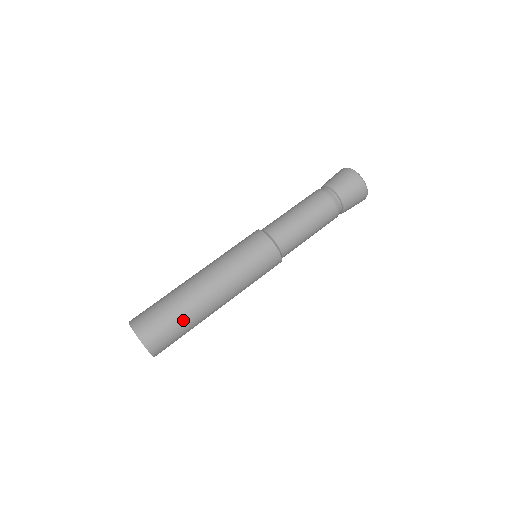
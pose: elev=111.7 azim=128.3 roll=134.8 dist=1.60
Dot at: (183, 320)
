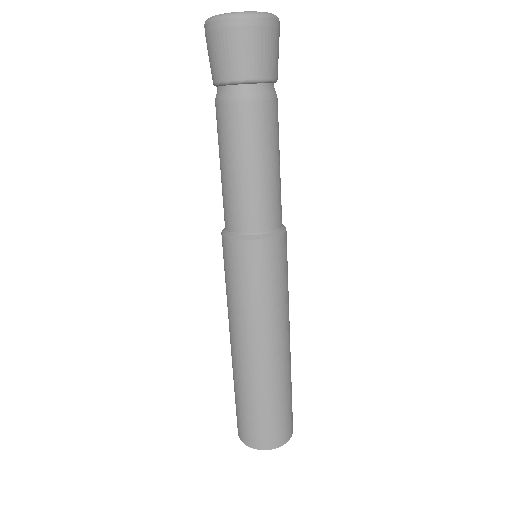
Dot at: (290, 386)
